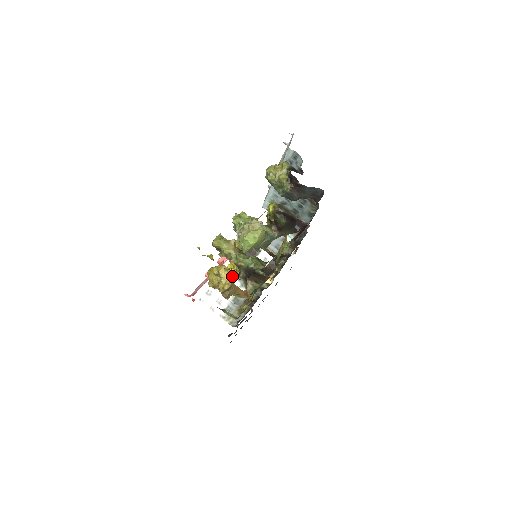
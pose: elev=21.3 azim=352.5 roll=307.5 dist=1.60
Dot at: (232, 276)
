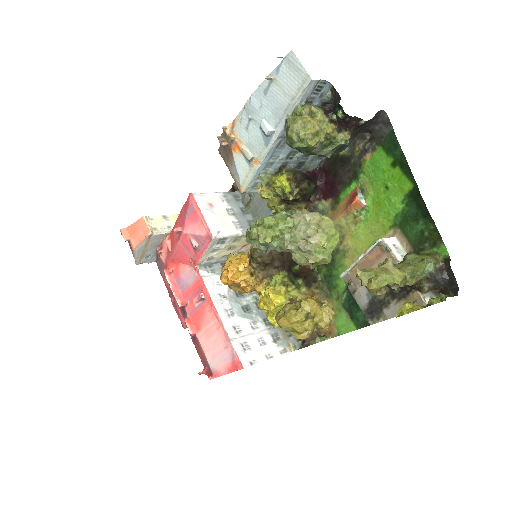
Dot at: (319, 302)
